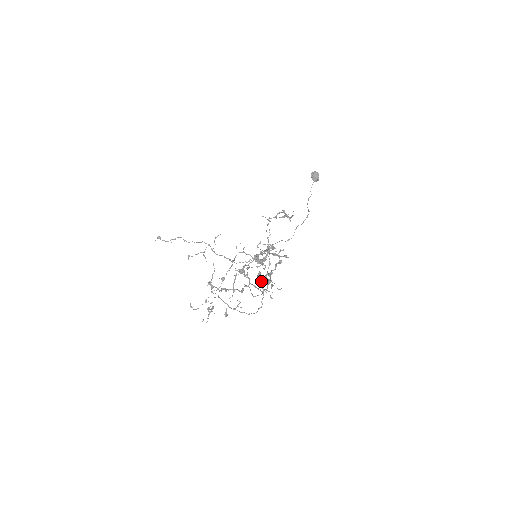
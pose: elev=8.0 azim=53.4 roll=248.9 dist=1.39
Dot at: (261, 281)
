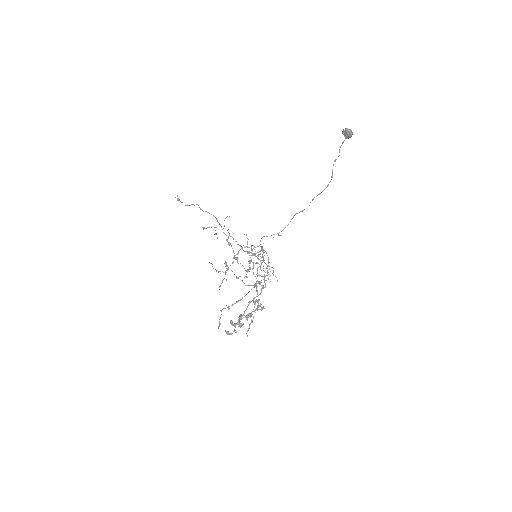
Dot at: (247, 306)
